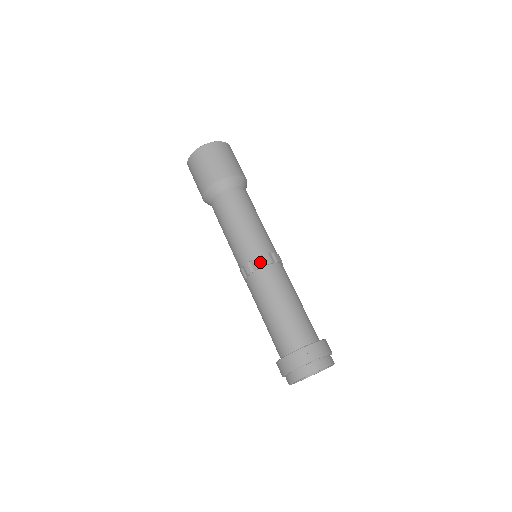
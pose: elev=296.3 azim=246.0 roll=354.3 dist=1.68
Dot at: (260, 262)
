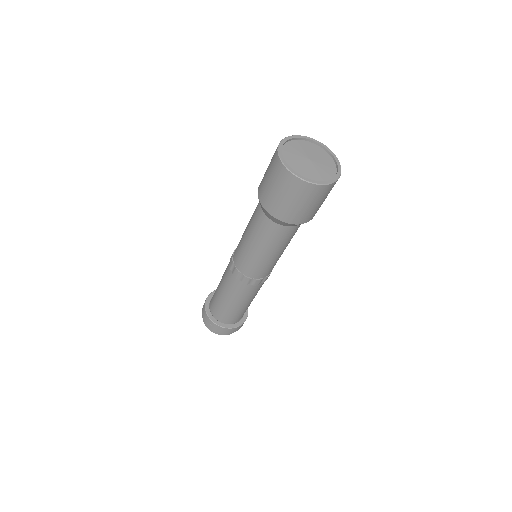
Dot at: (238, 276)
